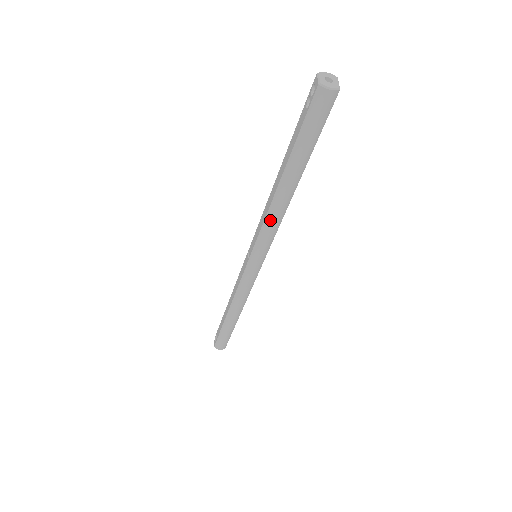
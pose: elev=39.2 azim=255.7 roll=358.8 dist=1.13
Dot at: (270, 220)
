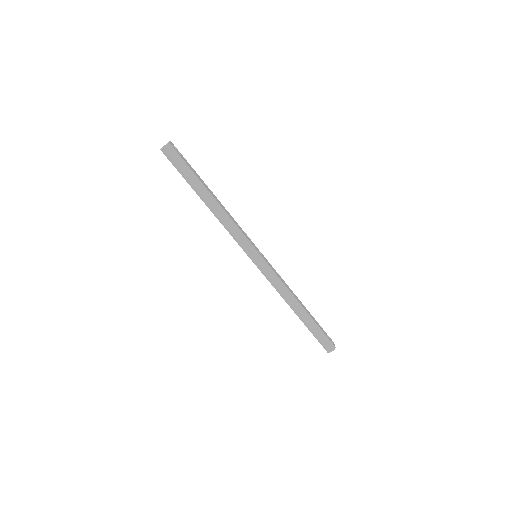
Dot at: (226, 226)
